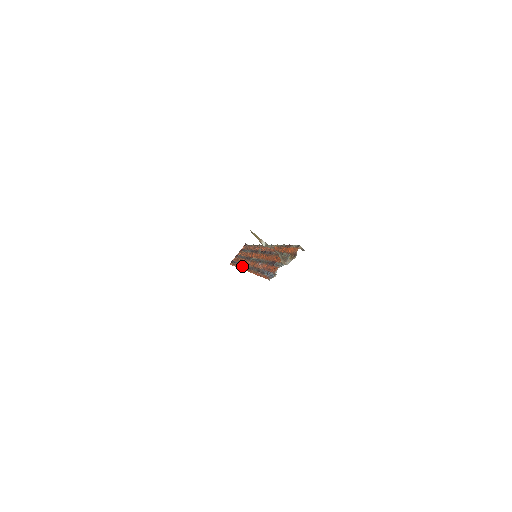
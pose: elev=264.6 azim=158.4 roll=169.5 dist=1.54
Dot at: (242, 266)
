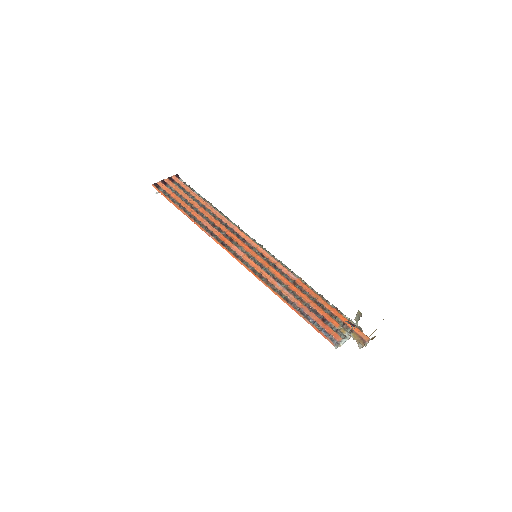
Dot at: (216, 238)
